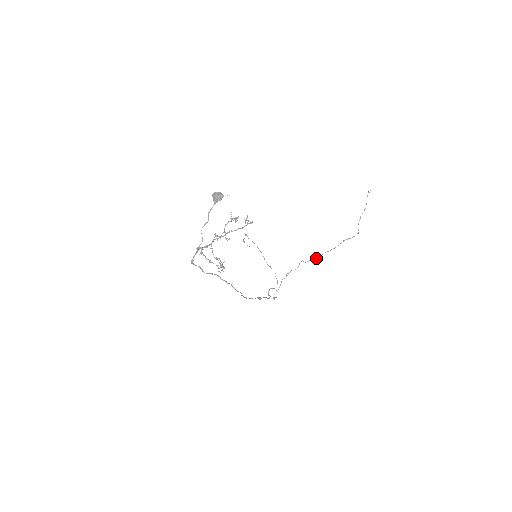
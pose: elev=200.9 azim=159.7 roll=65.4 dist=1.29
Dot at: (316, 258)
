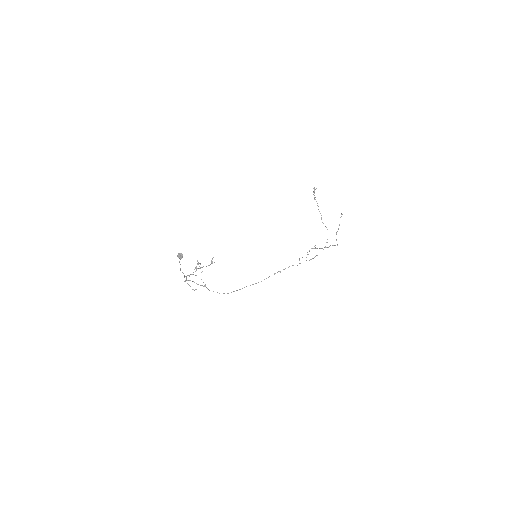
Dot at: occluded
